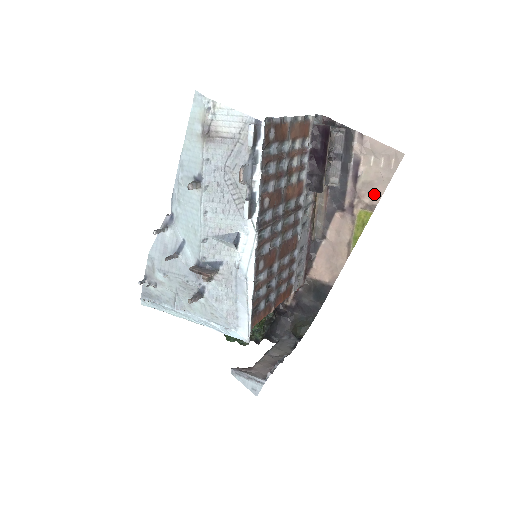
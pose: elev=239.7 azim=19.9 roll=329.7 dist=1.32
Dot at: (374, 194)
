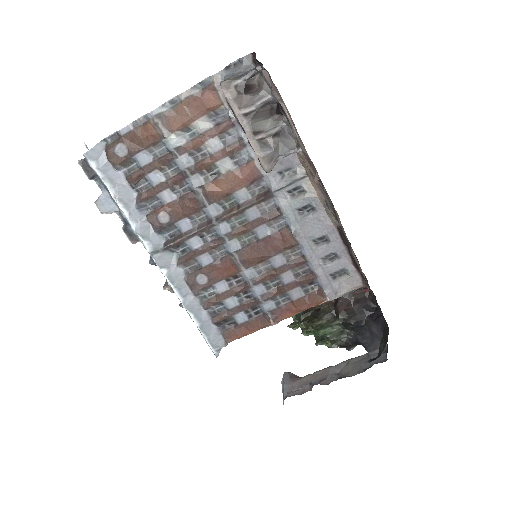
Dot at: occluded
